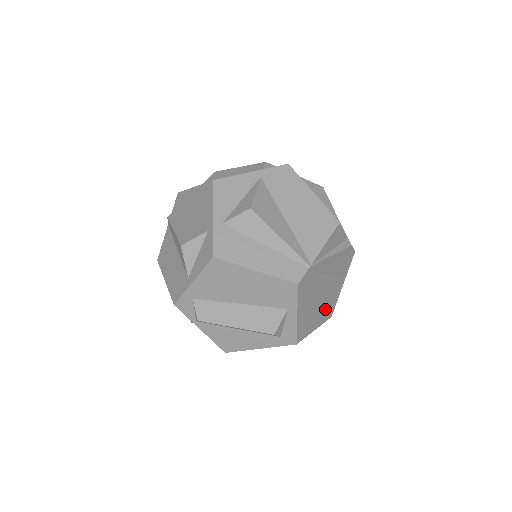
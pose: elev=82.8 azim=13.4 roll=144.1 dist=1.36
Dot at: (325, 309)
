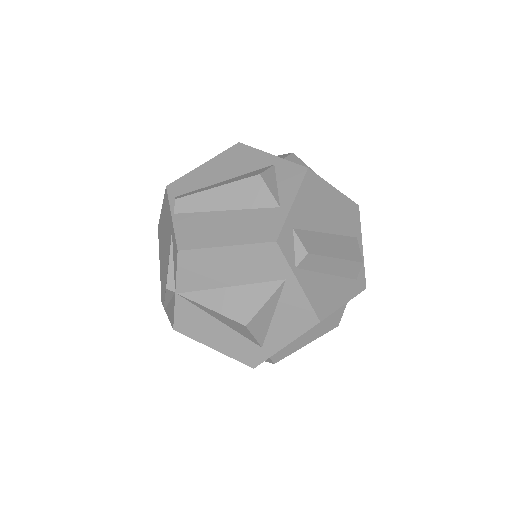
Dot at: occluded
